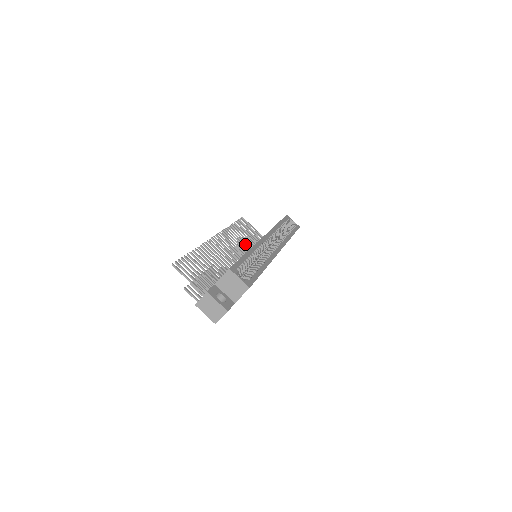
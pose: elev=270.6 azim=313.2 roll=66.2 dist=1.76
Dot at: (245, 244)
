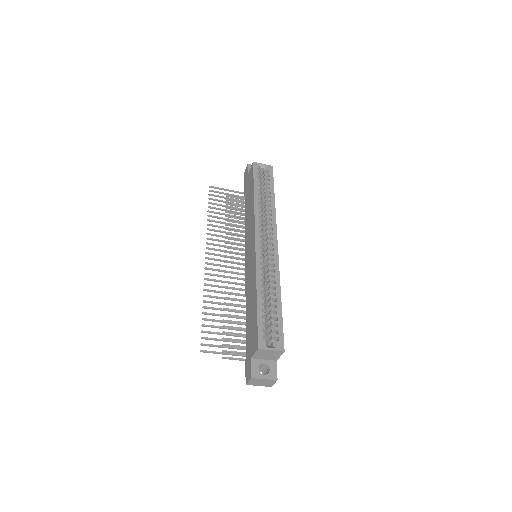
Dot at: occluded
